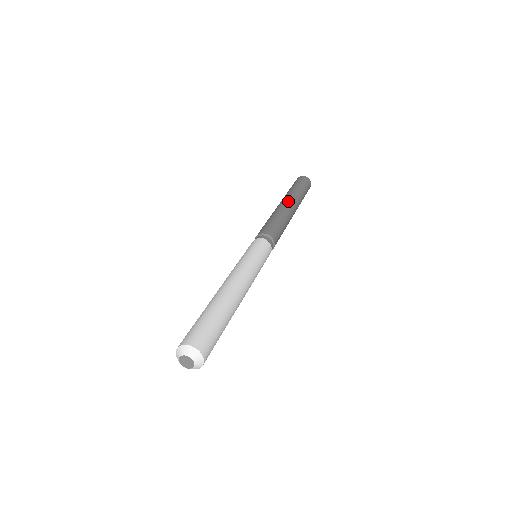
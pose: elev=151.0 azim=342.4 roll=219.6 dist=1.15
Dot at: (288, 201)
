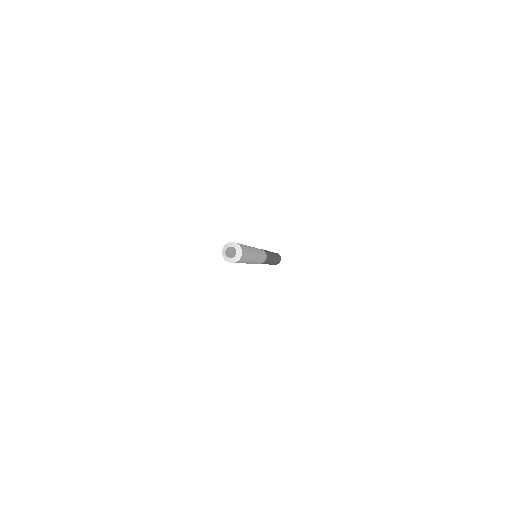
Dot at: occluded
